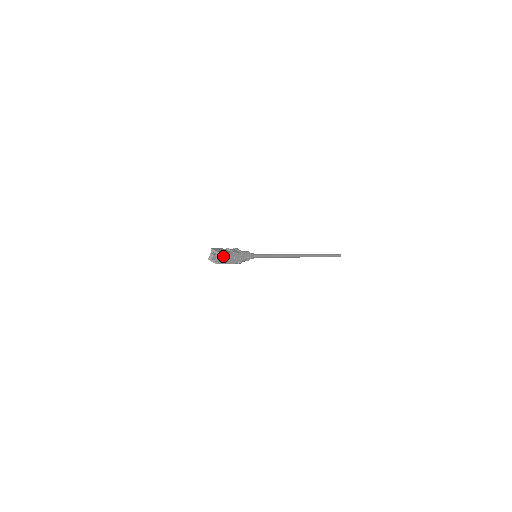
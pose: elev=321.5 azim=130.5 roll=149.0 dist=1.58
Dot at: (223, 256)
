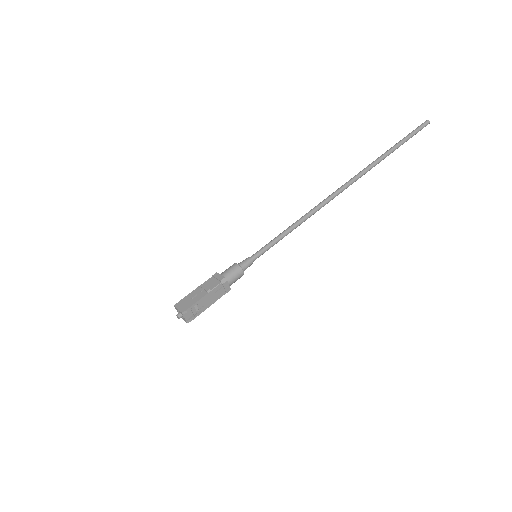
Dot at: (192, 308)
